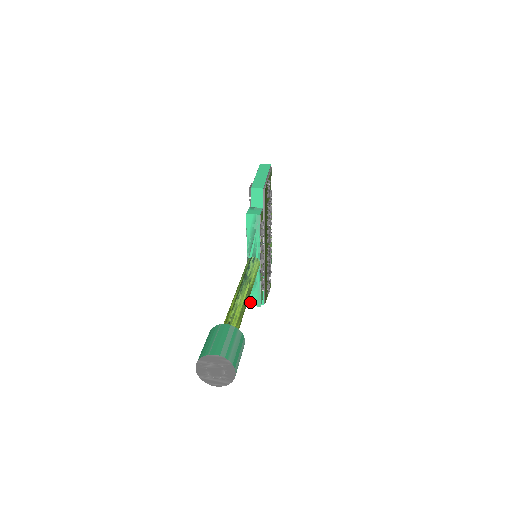
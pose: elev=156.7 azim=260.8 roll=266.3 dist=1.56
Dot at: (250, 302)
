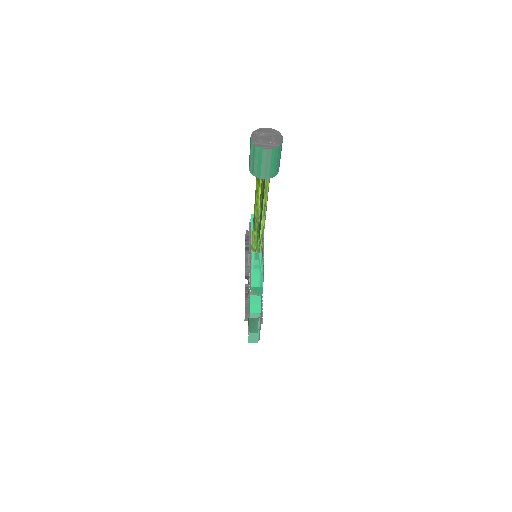
Dot at: (253, 283)
